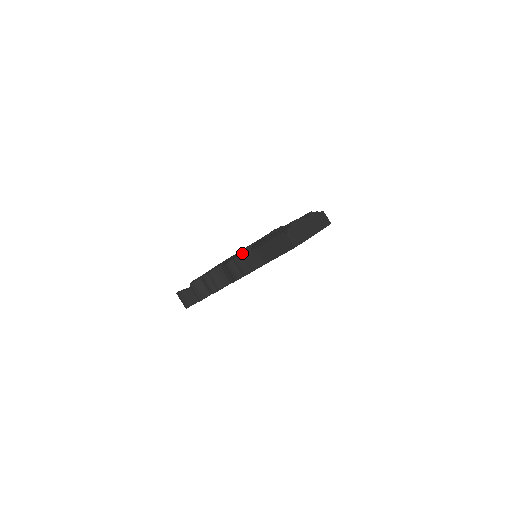
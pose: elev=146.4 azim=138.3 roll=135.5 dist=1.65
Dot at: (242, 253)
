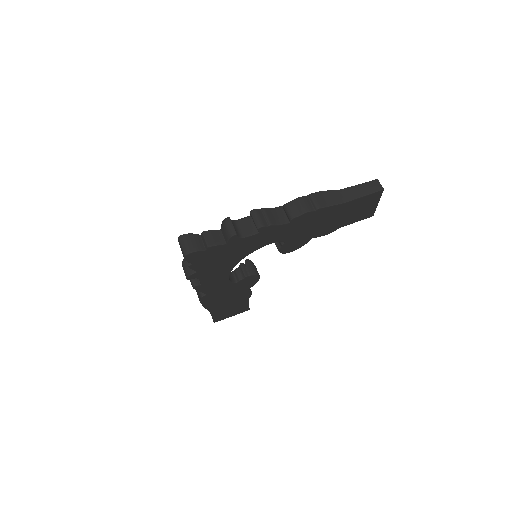
Dot at: (322, 191)
